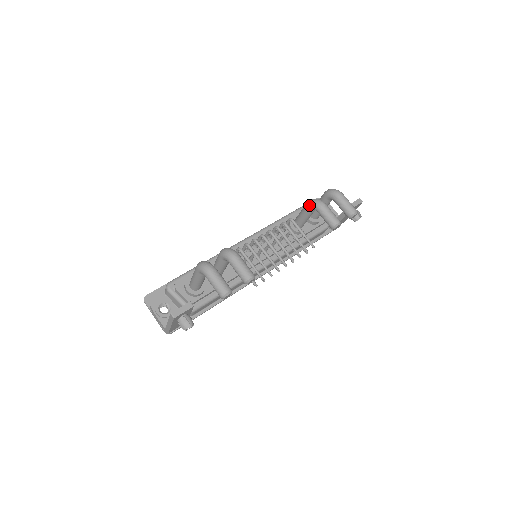
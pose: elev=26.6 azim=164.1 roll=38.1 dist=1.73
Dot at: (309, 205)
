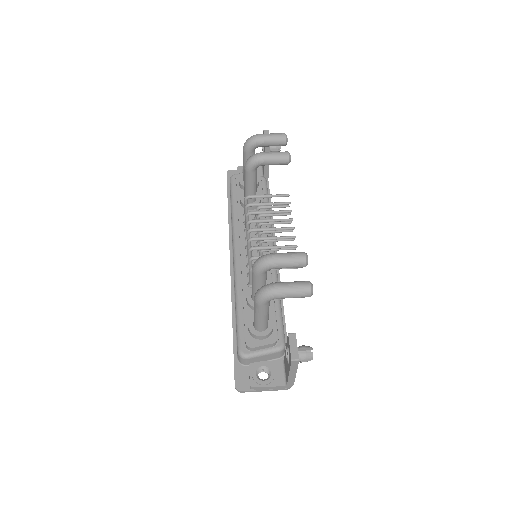
Dot at: (250, 168)
